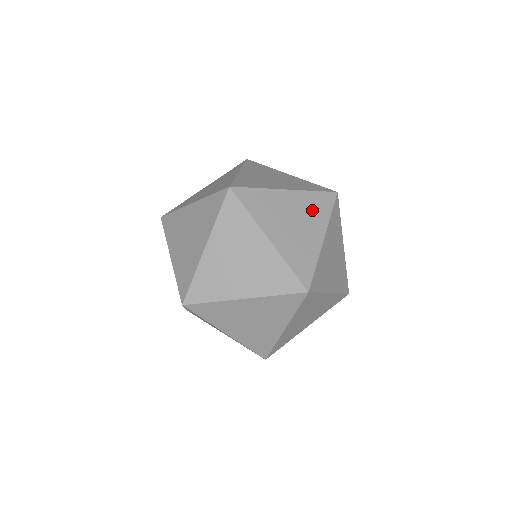
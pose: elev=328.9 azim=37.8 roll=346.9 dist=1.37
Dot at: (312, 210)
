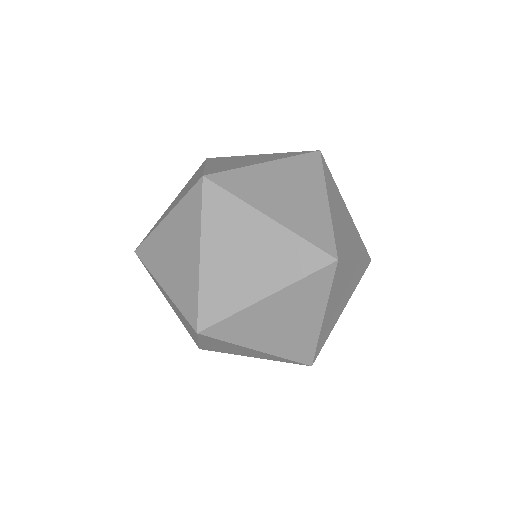
Dot at: (354, 282)
